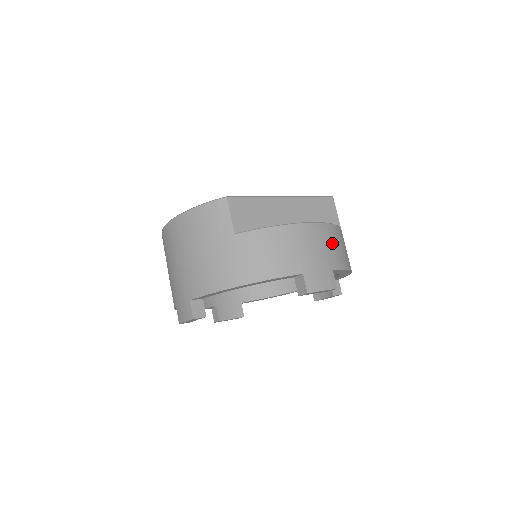
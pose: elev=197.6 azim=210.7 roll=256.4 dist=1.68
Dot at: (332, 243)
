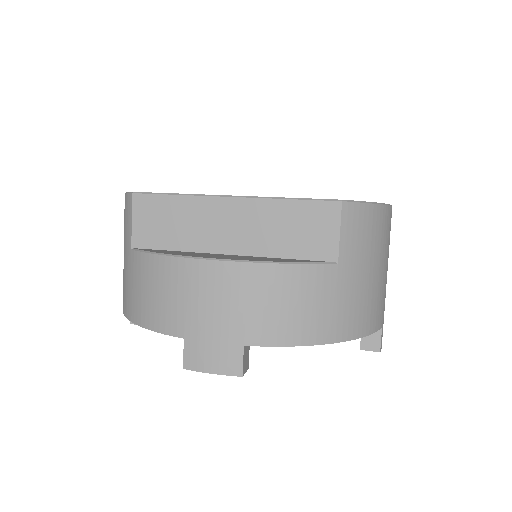
Dot at: (264, 299)
